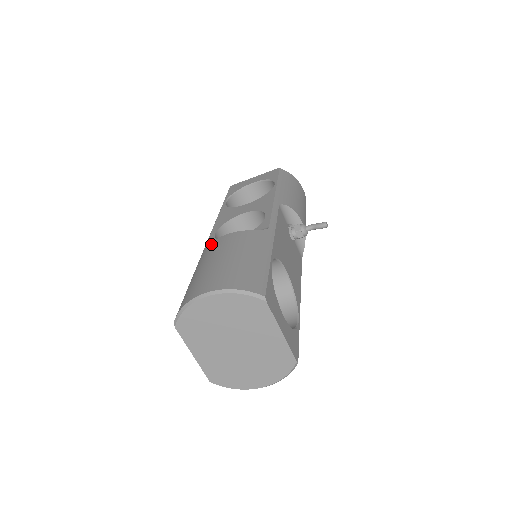
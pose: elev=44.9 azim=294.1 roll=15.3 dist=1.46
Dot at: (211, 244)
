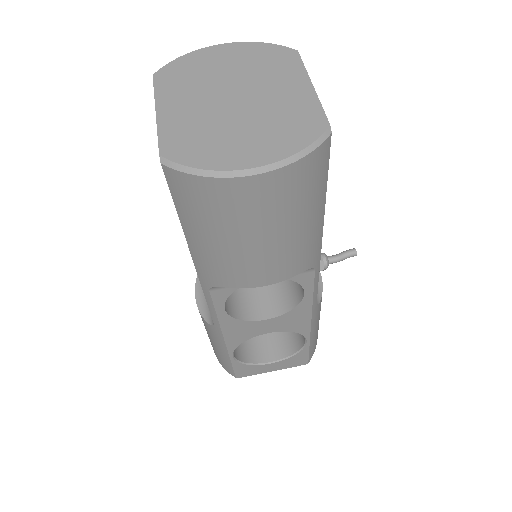
Dot at: occluded
